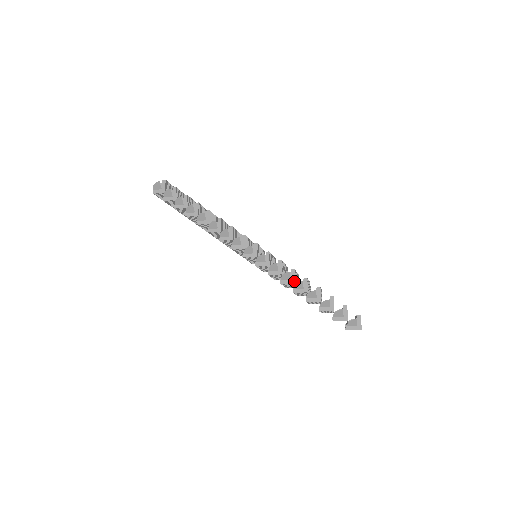
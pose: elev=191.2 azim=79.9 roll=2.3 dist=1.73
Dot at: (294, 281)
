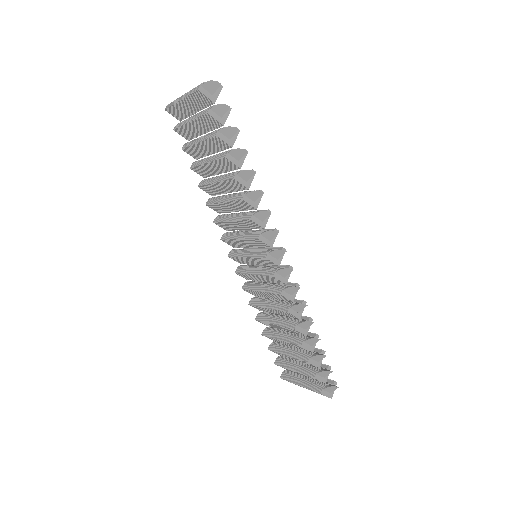
Dot at: occluded
